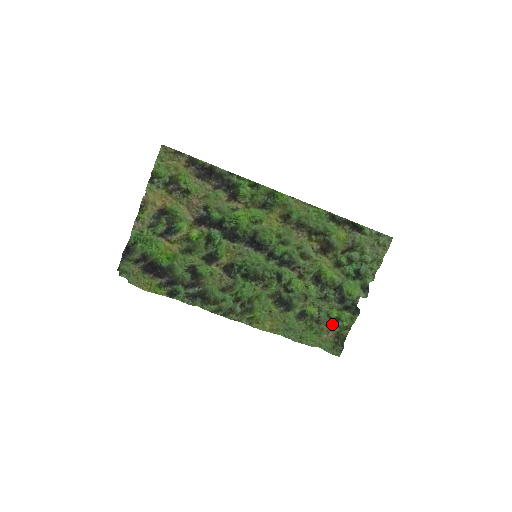
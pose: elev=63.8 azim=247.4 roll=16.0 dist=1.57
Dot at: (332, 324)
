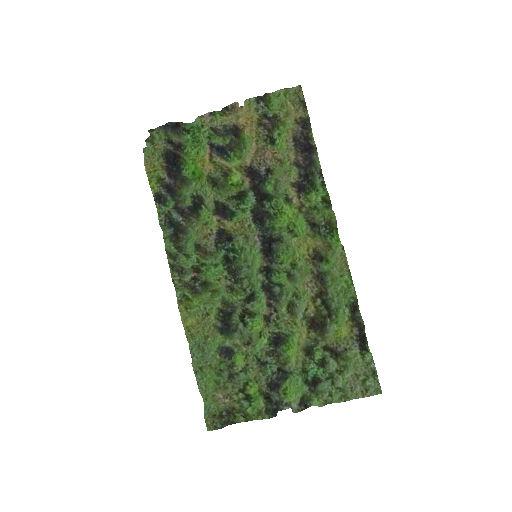
Dot at: (239, 395)
